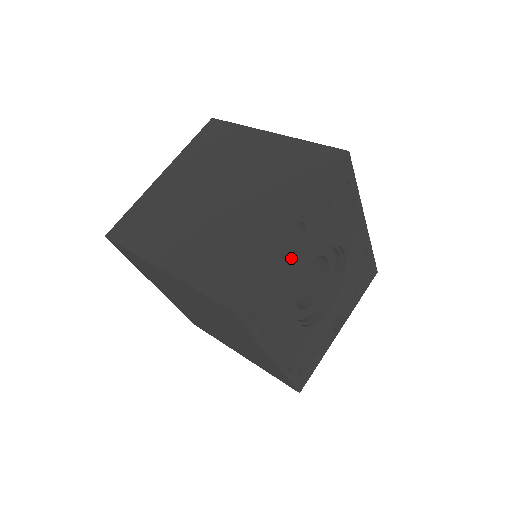
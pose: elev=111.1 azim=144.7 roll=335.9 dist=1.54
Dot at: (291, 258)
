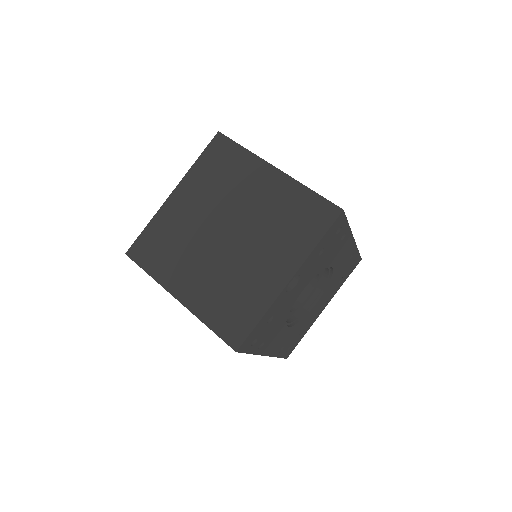
Dot at: (286, 299)
